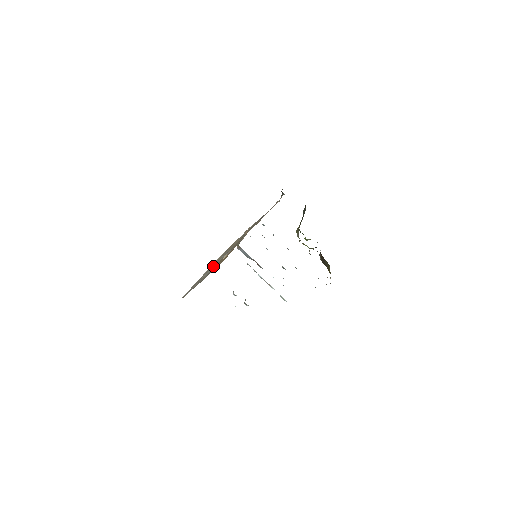
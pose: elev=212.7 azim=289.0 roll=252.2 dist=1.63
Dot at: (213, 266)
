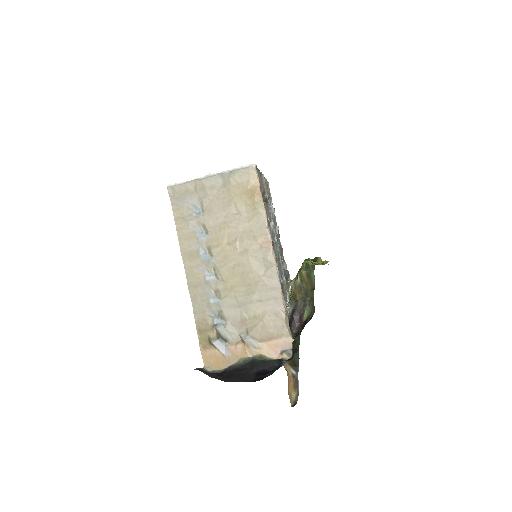
Dot at: (212, 262)
